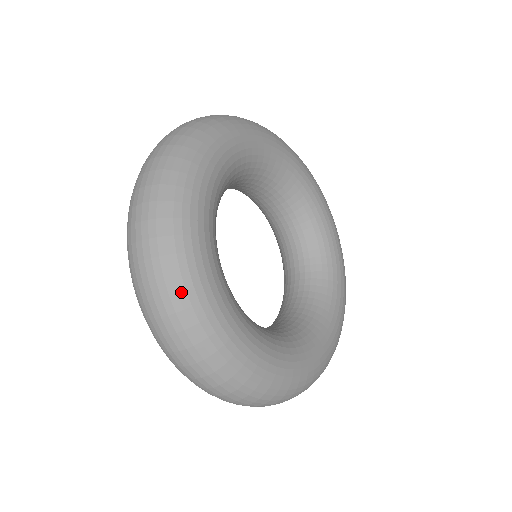
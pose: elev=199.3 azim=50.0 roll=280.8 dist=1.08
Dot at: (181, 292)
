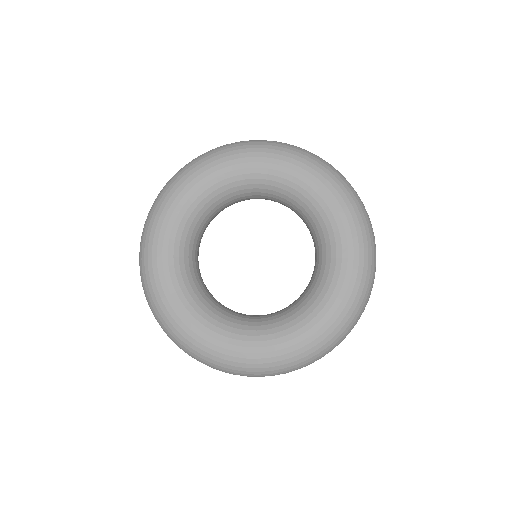
Dot at: (145, 237)
